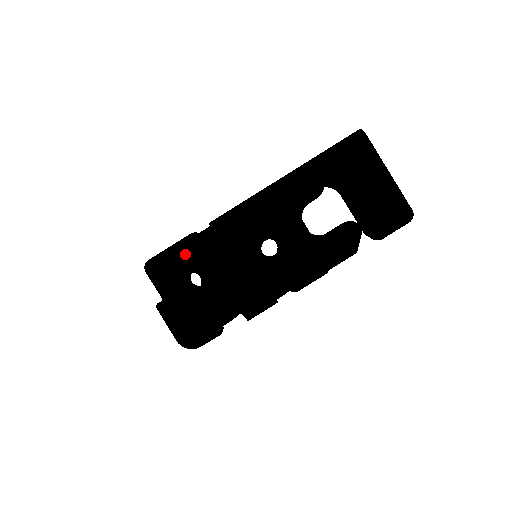
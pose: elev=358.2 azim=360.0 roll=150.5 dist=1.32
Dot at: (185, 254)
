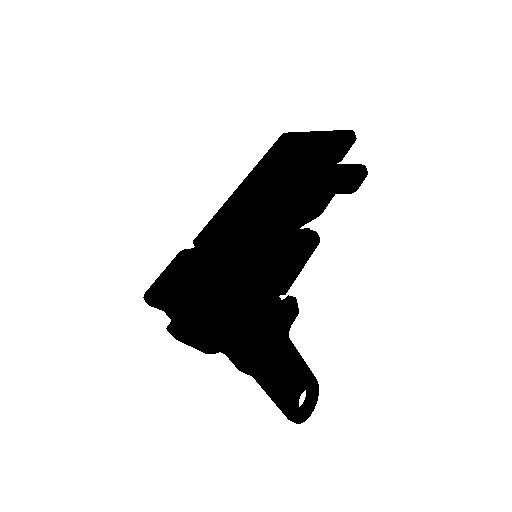
Dot at: (177, 268)
